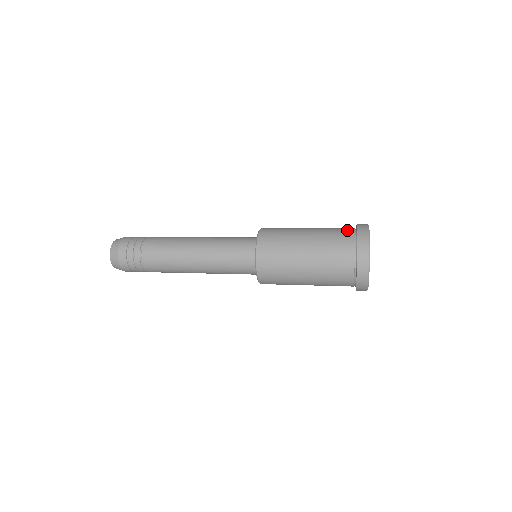
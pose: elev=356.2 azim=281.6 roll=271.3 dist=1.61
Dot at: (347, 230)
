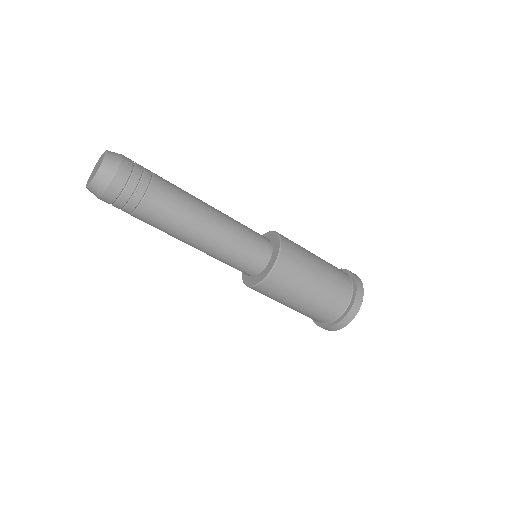
Dot at: occluded
